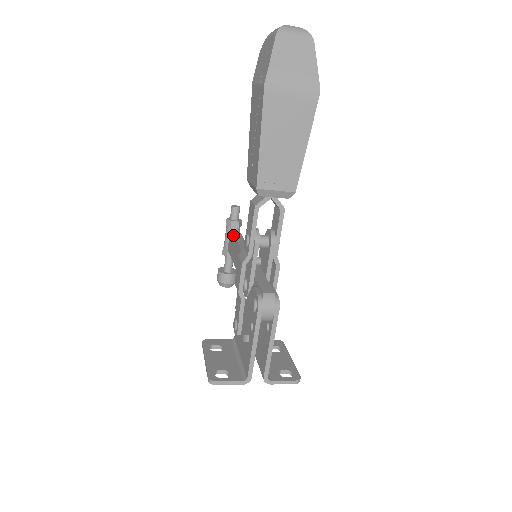
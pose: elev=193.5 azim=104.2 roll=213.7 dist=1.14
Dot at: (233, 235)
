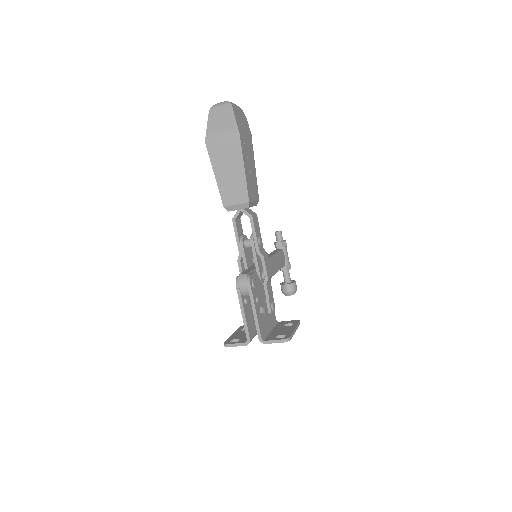
Dot at: occluded
